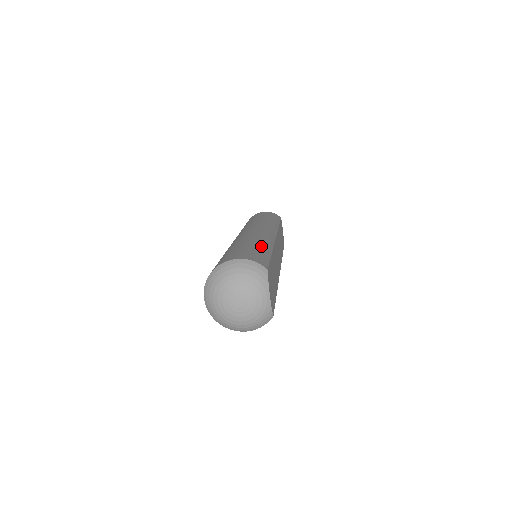
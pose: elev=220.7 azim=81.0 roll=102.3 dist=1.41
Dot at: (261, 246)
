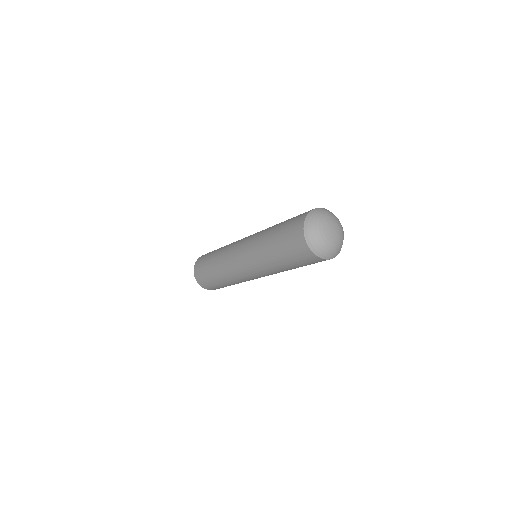
Dot at: occluded
